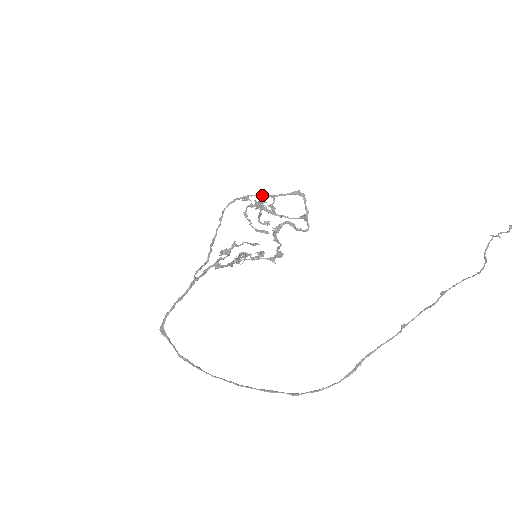
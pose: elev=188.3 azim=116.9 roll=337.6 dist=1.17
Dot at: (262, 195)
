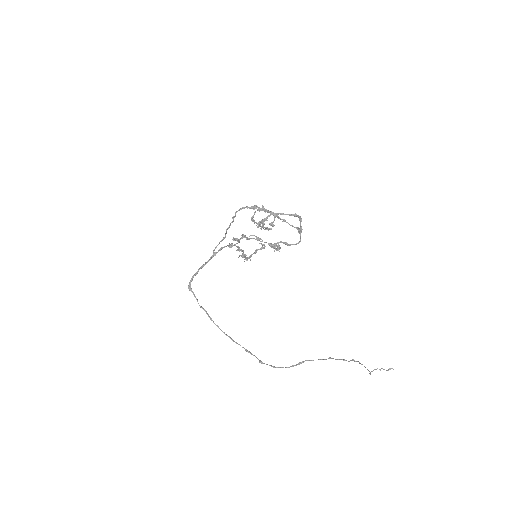
Dot at: occluded
